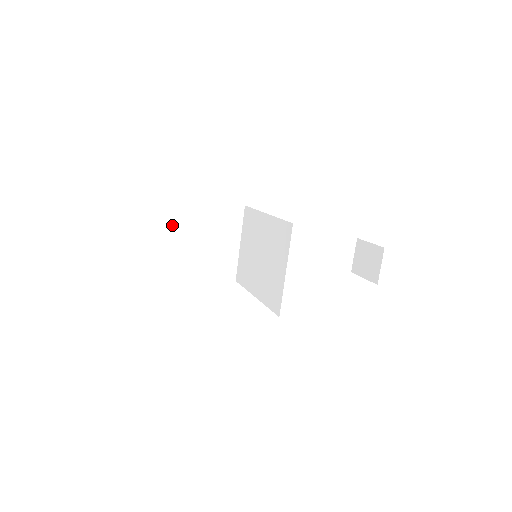
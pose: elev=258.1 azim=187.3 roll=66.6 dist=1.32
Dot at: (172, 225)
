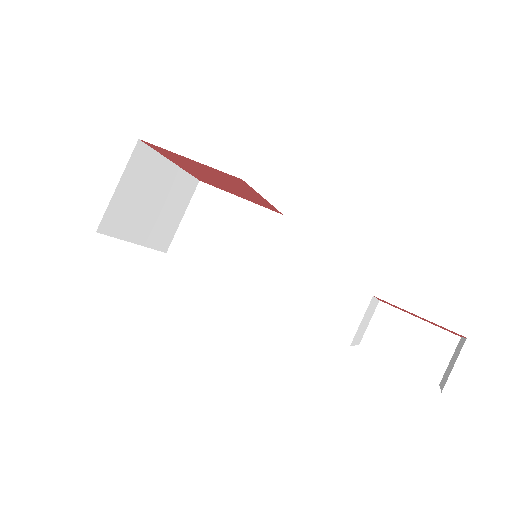
Dot at: (209, 212)
